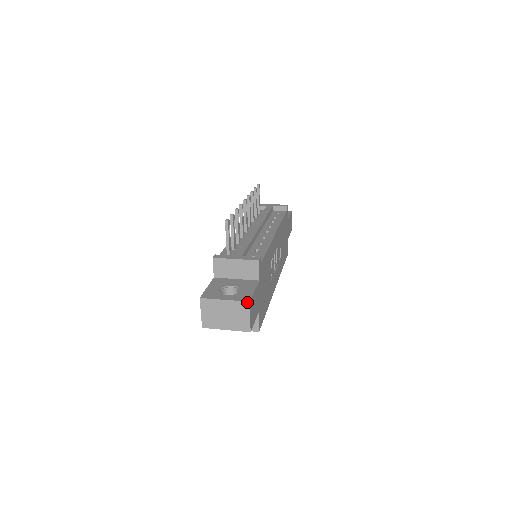
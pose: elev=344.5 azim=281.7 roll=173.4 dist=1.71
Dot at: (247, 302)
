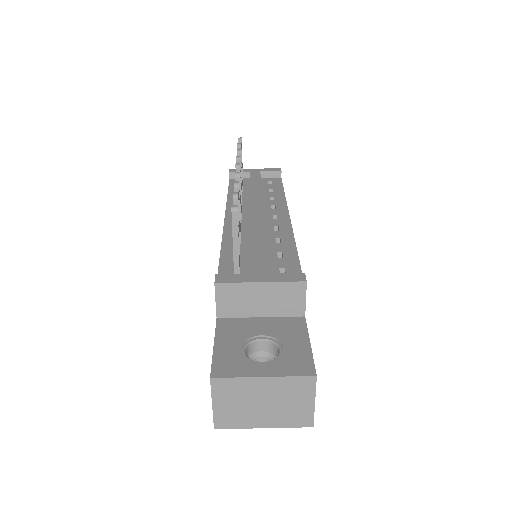
Dot at: (311, 377)
